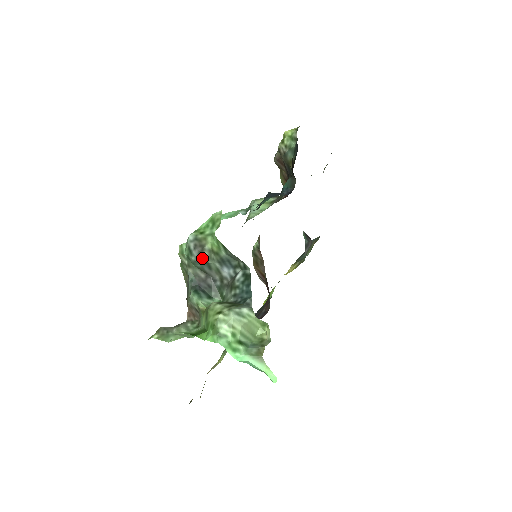
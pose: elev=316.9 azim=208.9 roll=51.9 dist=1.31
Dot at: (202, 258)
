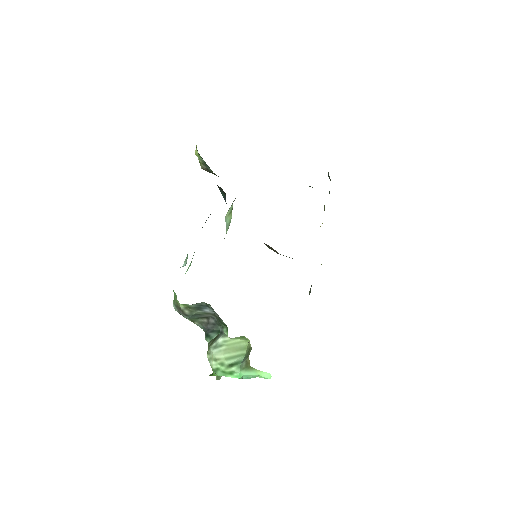
Dot at: (188, 315)
